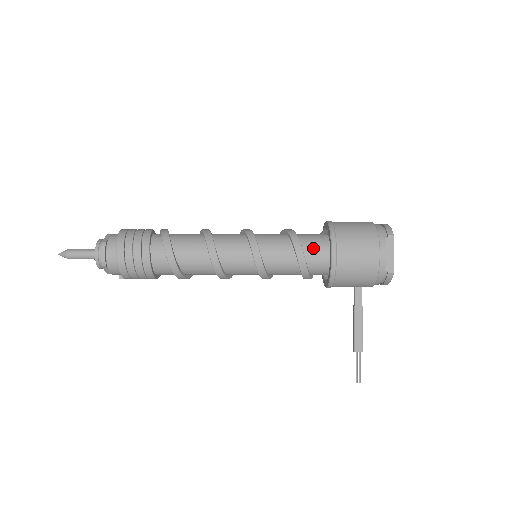
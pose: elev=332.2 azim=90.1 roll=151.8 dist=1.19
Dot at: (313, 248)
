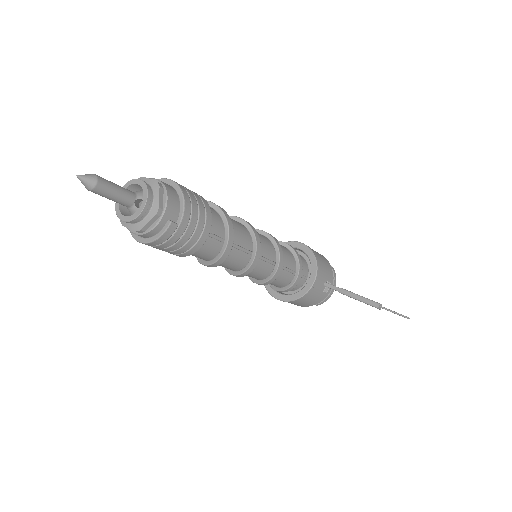
Dot at: occluded
